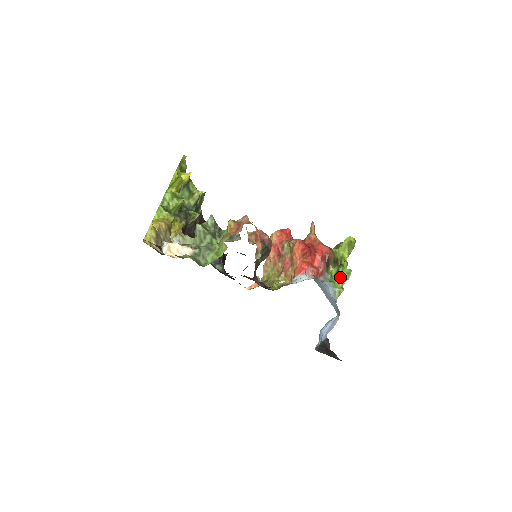
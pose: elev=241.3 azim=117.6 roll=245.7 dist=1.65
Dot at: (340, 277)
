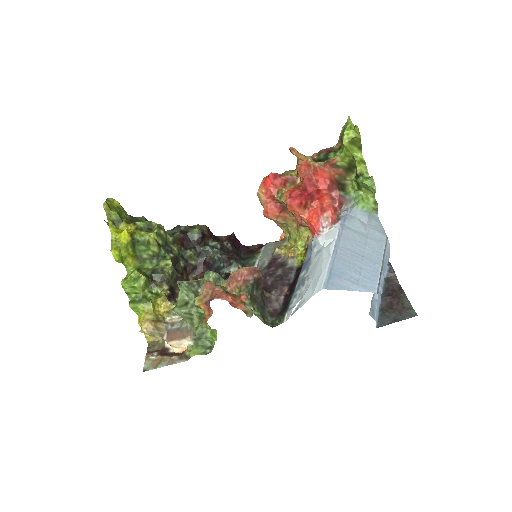
Dot at: (365, 189)
